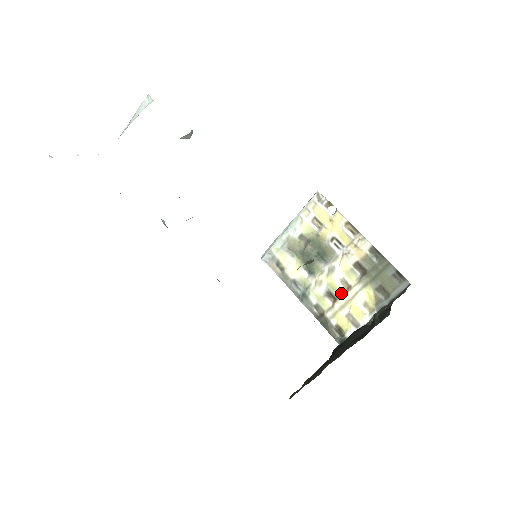
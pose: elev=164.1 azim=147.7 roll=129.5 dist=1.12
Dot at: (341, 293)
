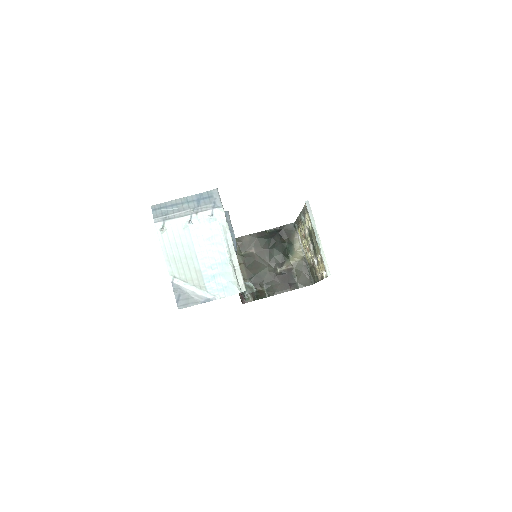
Dot at: occluded
